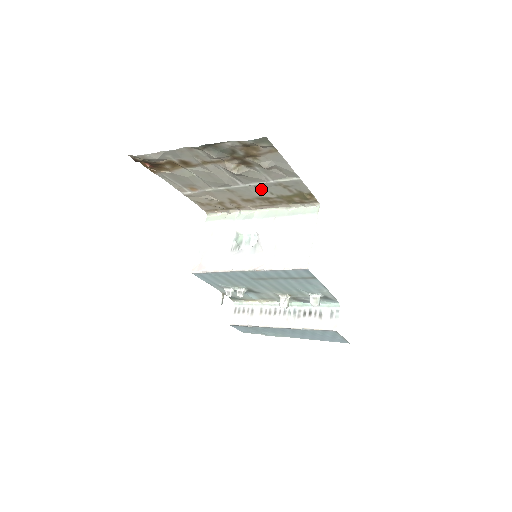
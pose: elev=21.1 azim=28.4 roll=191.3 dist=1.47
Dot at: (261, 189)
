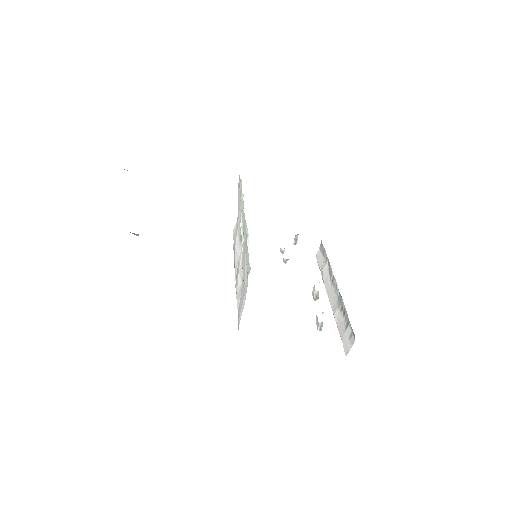
Dot at: occluded
